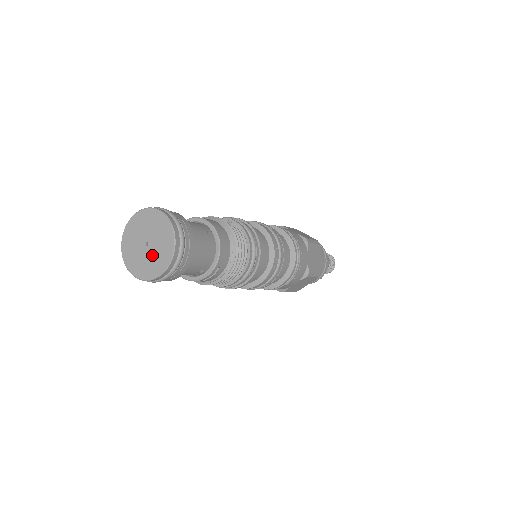
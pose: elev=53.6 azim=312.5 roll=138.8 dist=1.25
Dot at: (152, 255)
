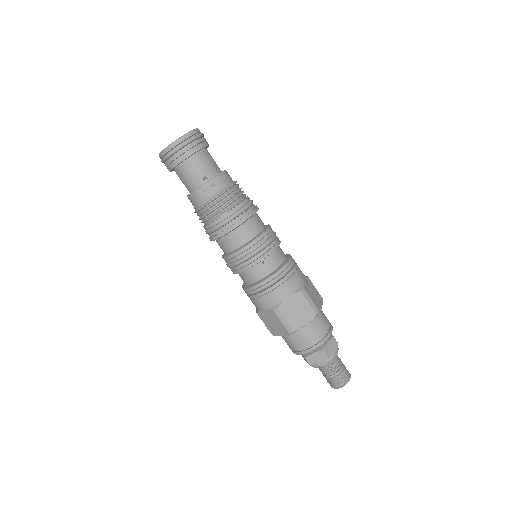
Dot at: occluded
